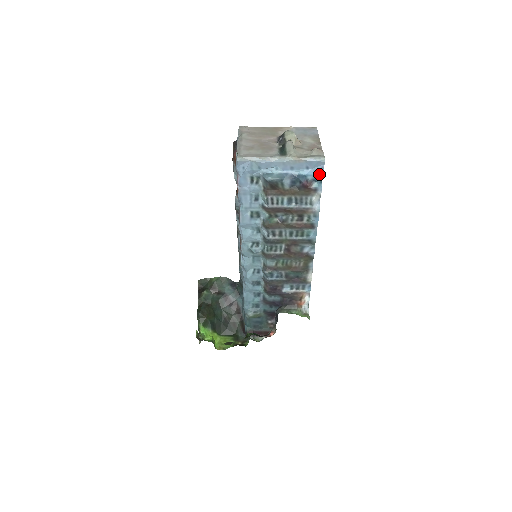
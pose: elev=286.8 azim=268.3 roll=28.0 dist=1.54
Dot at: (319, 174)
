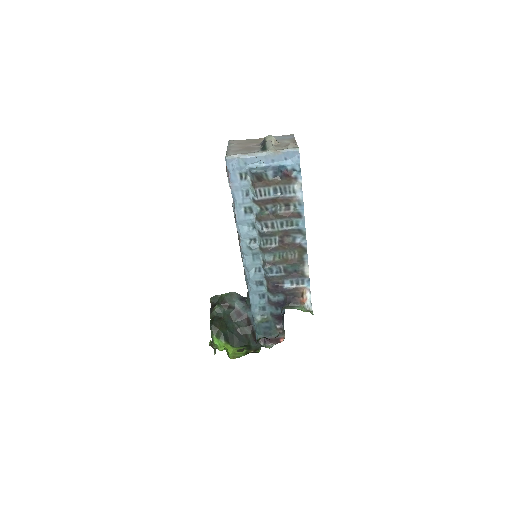
Dot at: (297, 164)
